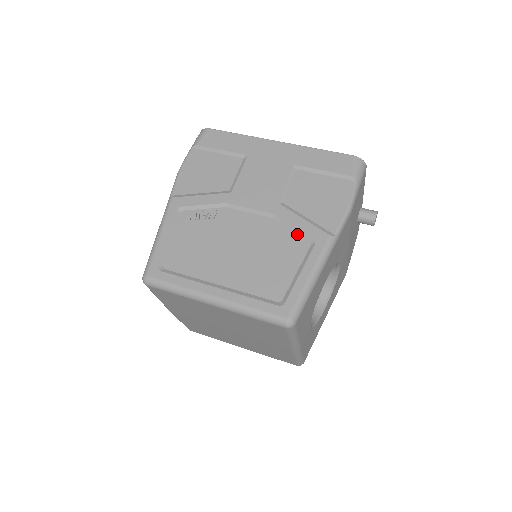
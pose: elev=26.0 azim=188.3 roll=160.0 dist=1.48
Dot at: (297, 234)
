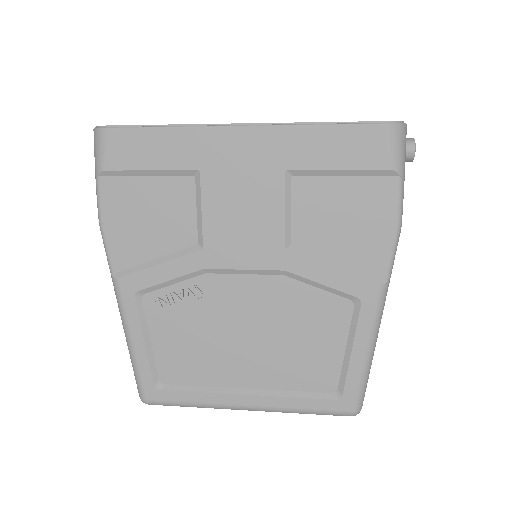
Dot at: (329, 293)
